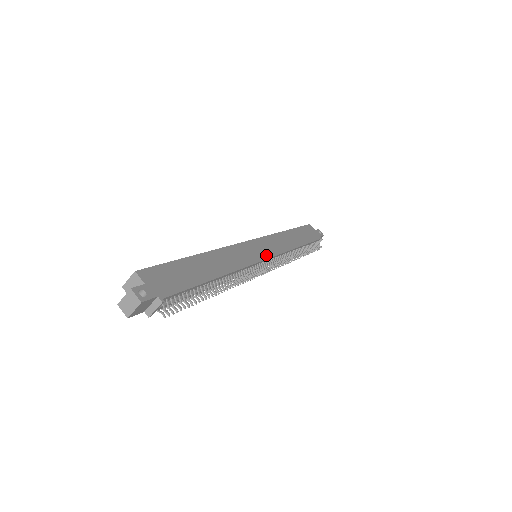
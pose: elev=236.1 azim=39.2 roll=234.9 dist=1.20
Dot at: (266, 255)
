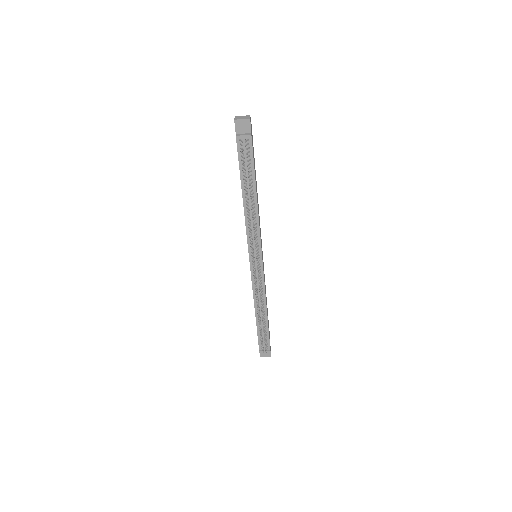
Dot at: occluded
